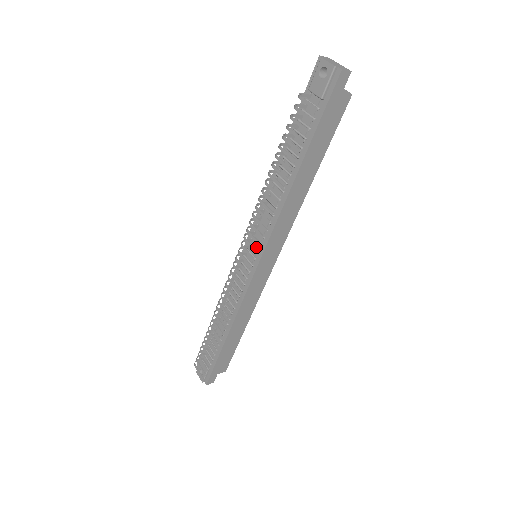
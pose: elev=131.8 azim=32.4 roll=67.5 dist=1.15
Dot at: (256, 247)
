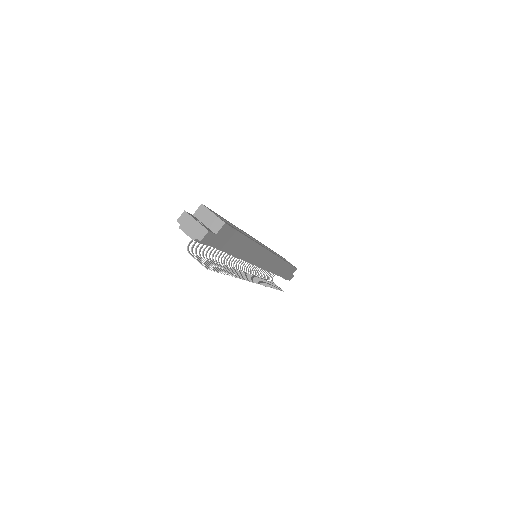
Dot at: occluded
